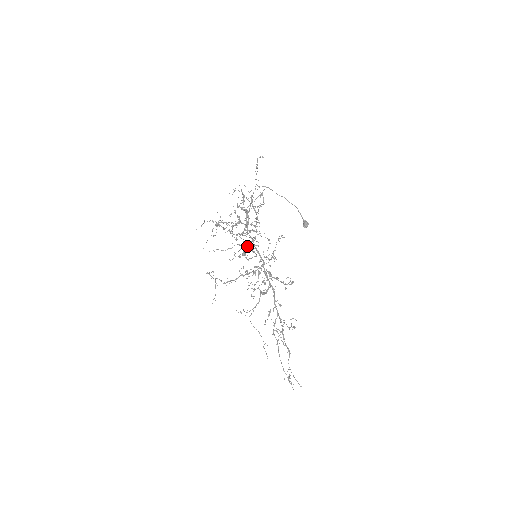
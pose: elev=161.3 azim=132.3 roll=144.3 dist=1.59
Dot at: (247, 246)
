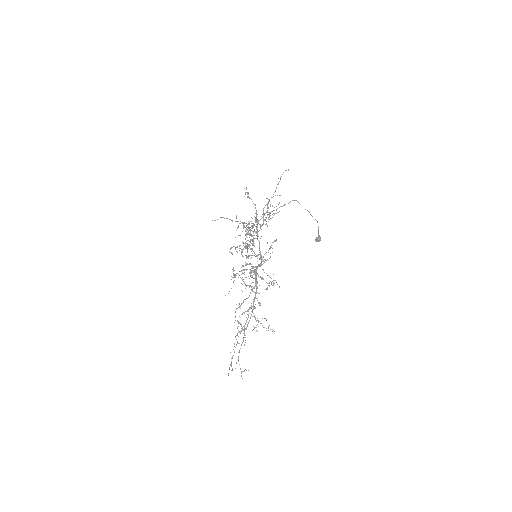
Dot at: (247, 244)
